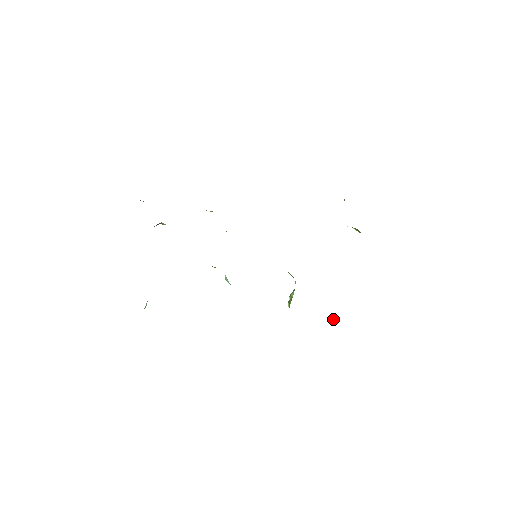
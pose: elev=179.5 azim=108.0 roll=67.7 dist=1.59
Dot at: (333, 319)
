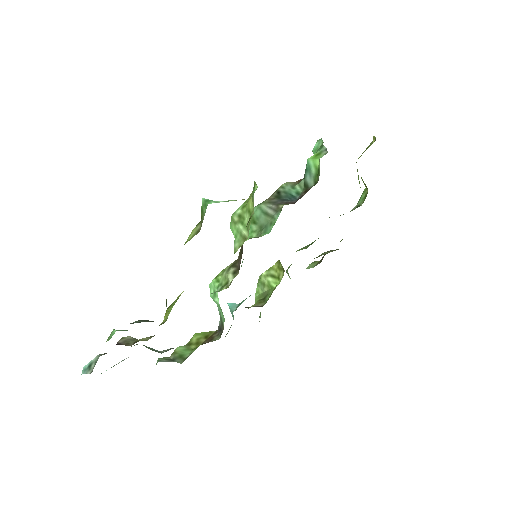
Dot at: occluded
